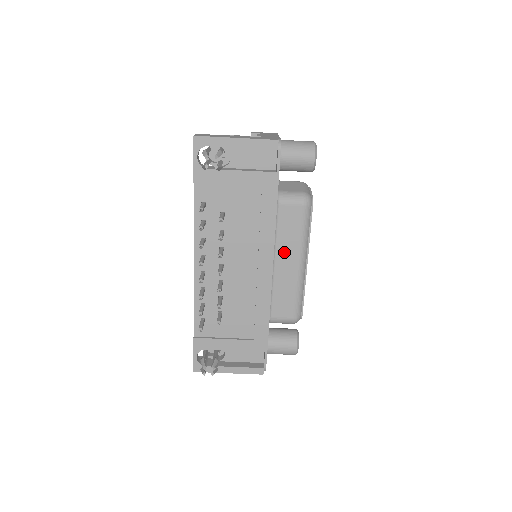
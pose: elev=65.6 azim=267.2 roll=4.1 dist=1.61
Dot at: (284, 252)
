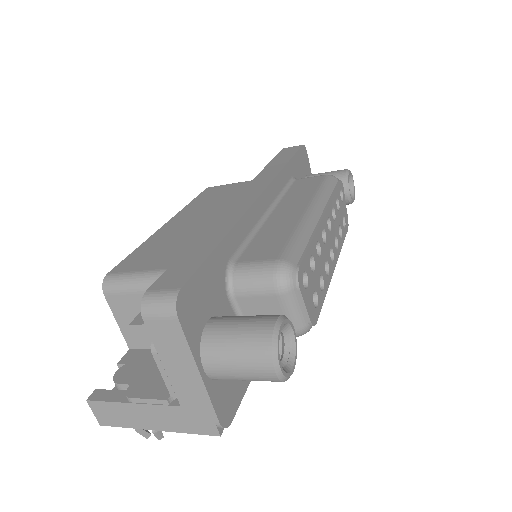
Dot at: occluded
